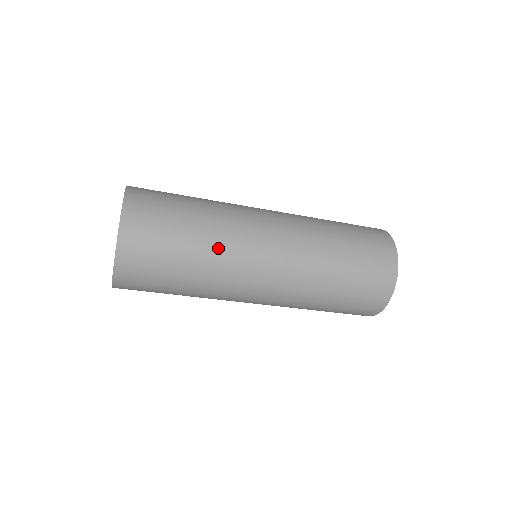
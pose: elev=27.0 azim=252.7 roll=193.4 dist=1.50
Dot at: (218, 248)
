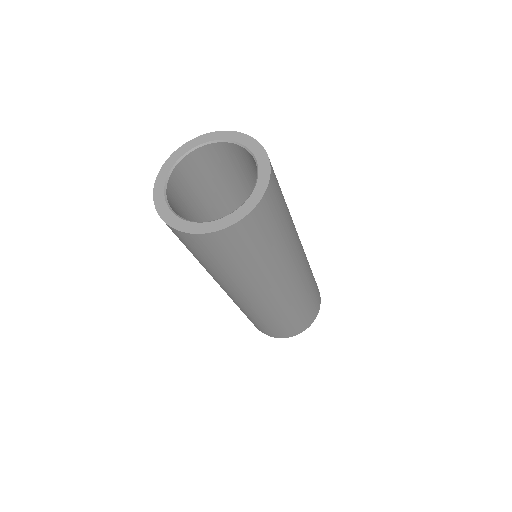
Dot at: (250, 278)
